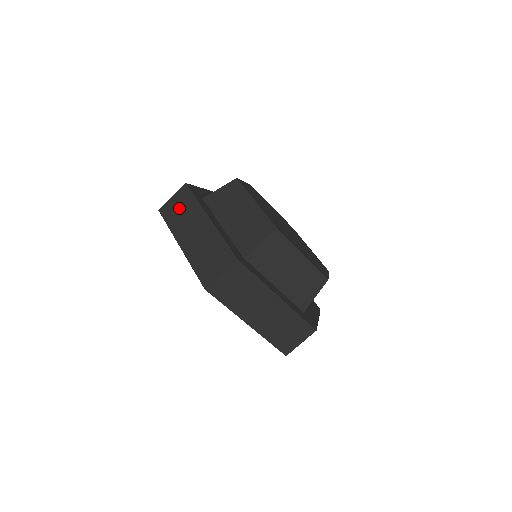
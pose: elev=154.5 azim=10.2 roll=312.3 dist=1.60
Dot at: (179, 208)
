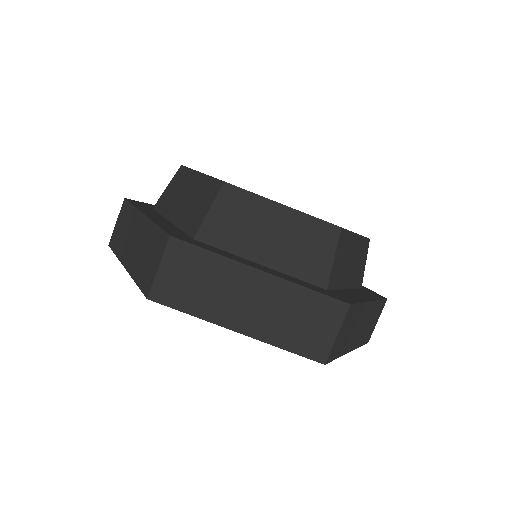
Dot at: (189, 279)
